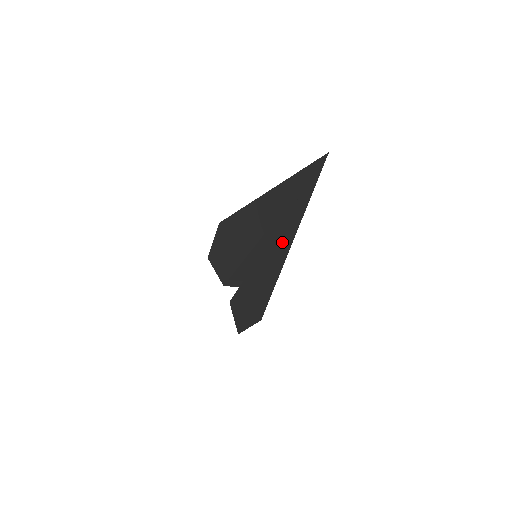
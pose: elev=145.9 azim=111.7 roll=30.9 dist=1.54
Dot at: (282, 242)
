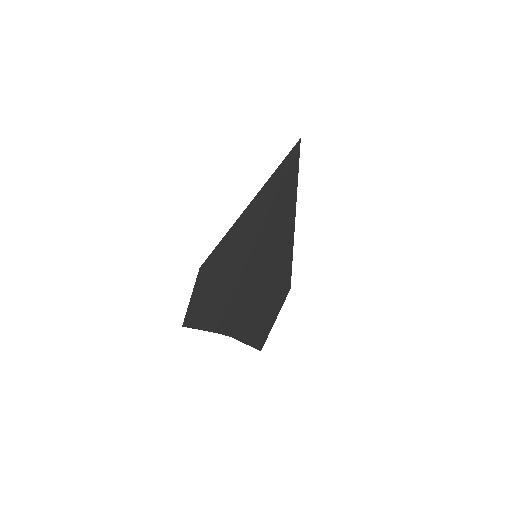
Dot at: (286, 208)
